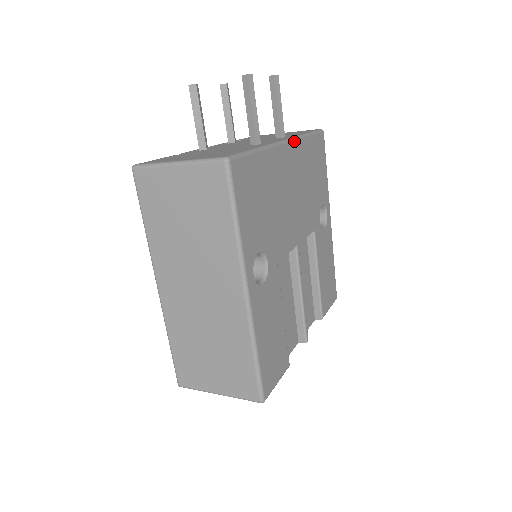
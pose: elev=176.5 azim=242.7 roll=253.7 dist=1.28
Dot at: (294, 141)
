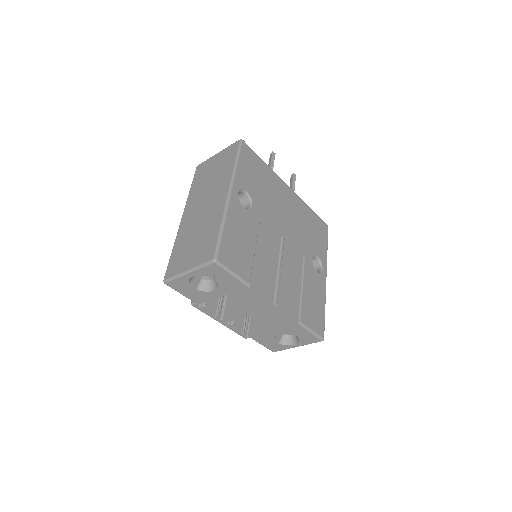
Dot at: (296, 194)
